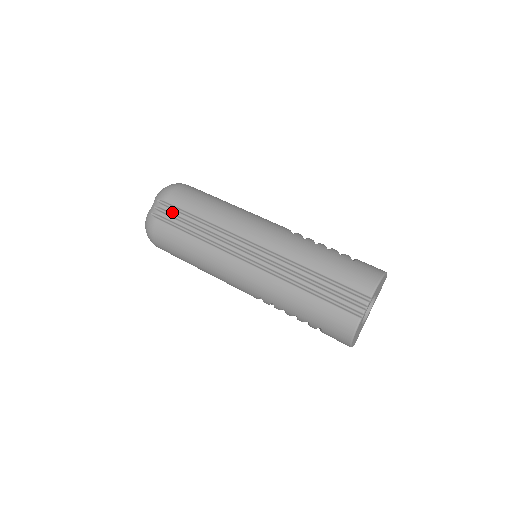
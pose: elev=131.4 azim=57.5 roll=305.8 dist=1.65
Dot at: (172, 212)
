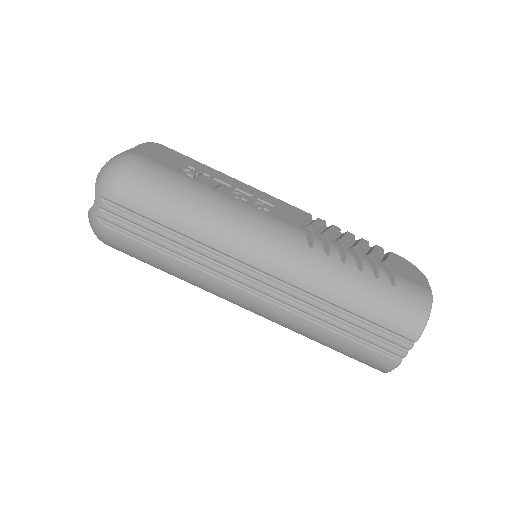
Dot at: (130, 220)
